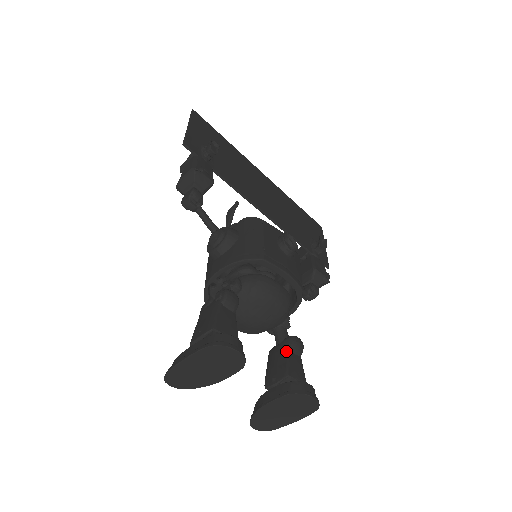
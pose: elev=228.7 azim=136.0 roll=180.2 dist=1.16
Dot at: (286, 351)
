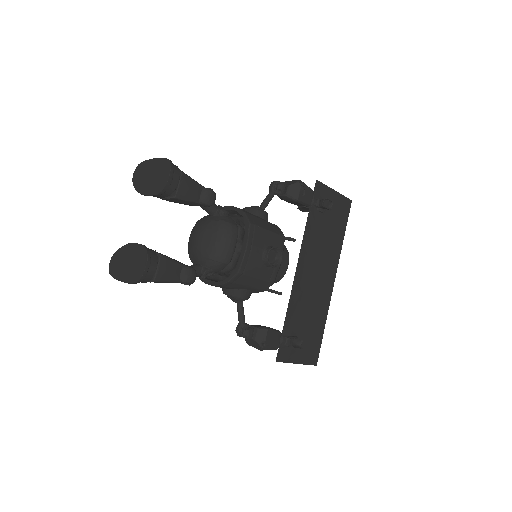
Dot at: occluded
